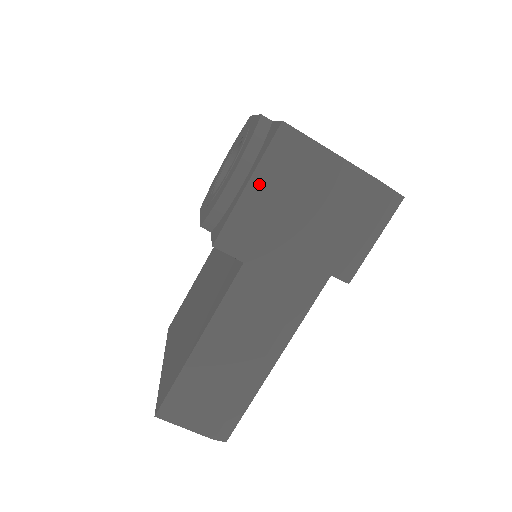
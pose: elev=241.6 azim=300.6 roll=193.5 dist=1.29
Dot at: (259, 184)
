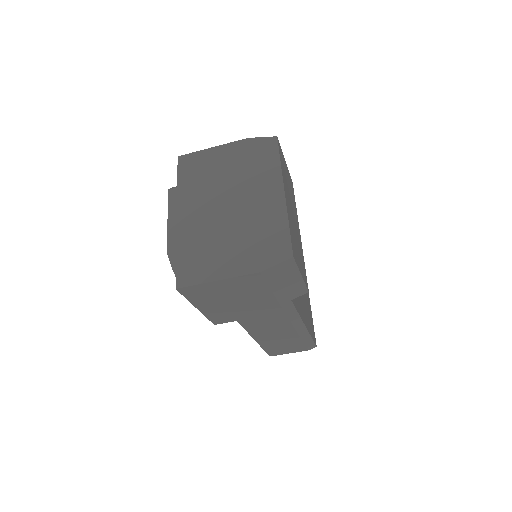
Dot at: (202, 305)
